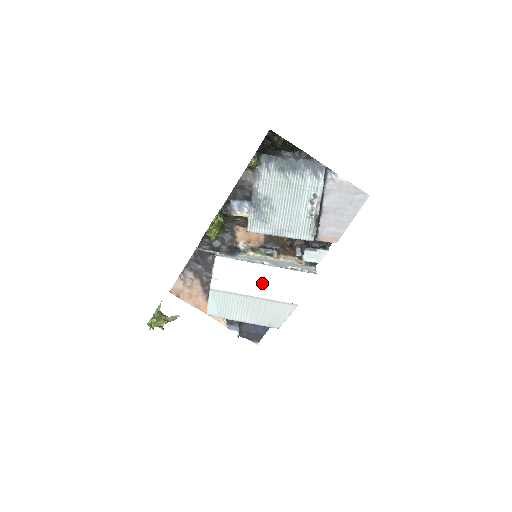
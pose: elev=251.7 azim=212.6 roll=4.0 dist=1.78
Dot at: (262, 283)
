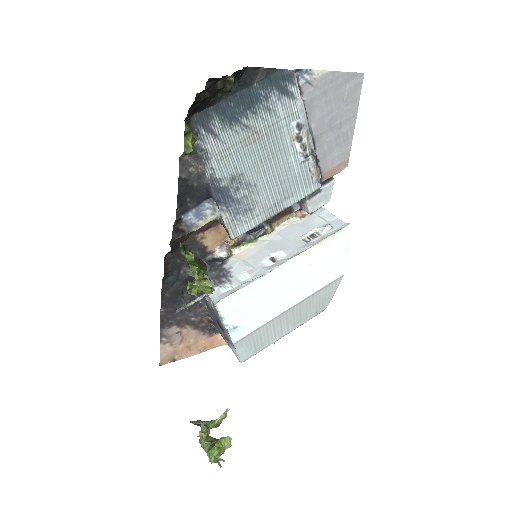
Dot at: (292, 286)
